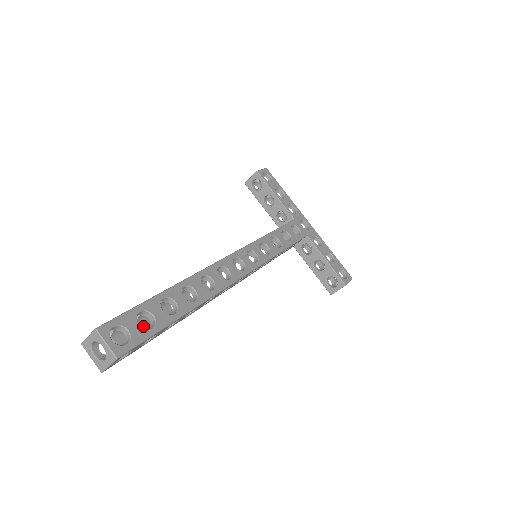
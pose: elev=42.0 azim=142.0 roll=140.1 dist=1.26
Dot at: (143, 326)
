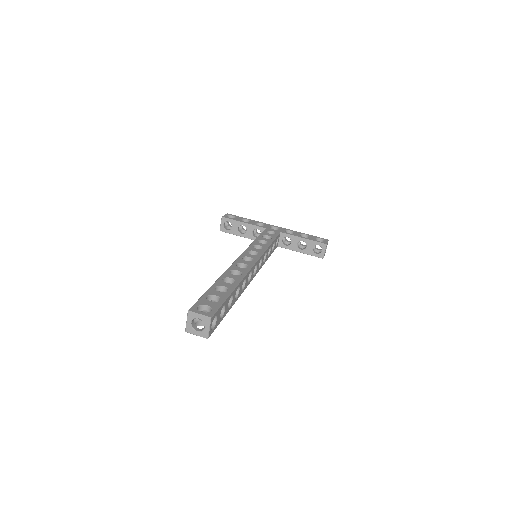
Dot at: occluded
